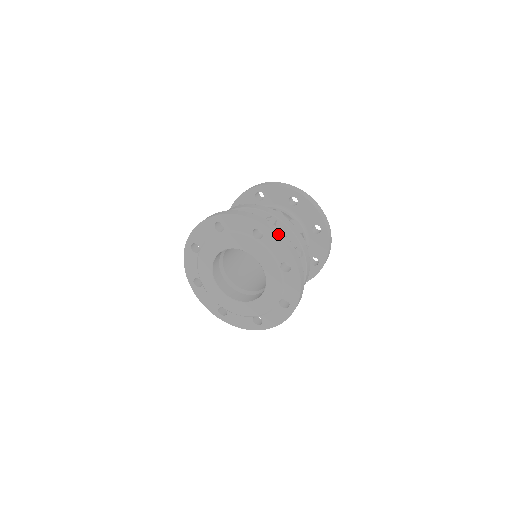
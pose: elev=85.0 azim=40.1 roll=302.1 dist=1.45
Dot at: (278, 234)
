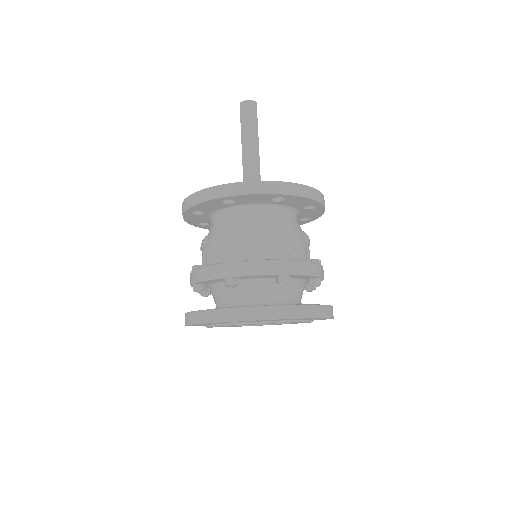
Dot at: (248, 318)
